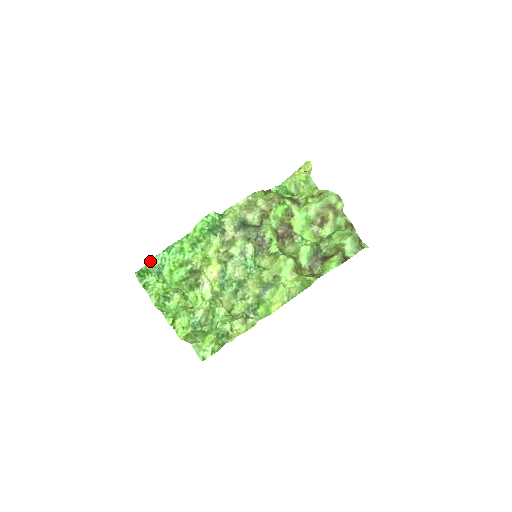
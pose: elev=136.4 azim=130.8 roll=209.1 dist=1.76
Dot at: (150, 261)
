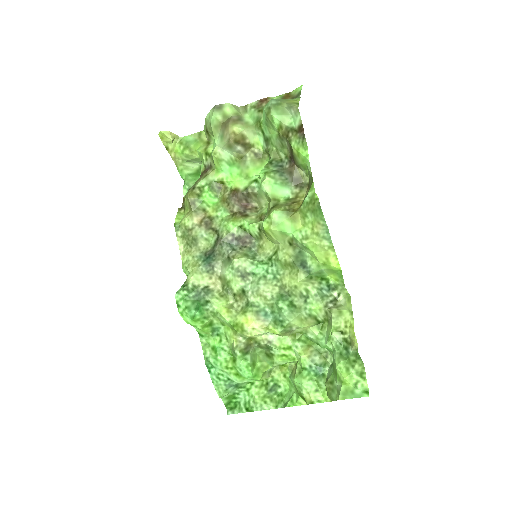
Dot at: (217, 393)
